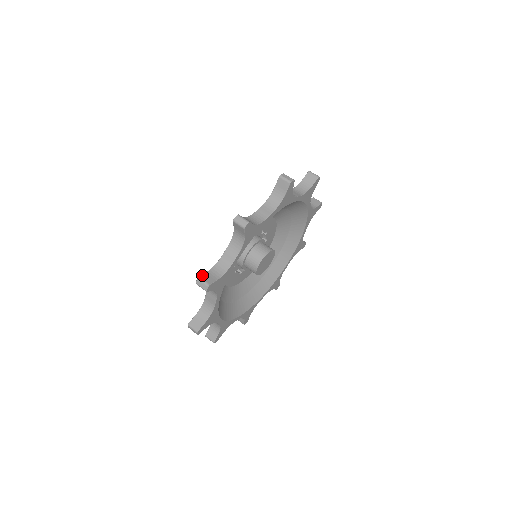
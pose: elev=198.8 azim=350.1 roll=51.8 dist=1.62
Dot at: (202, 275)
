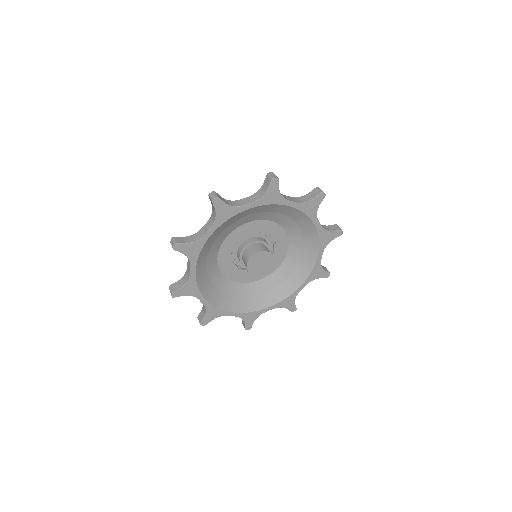
Dot at: occluded
